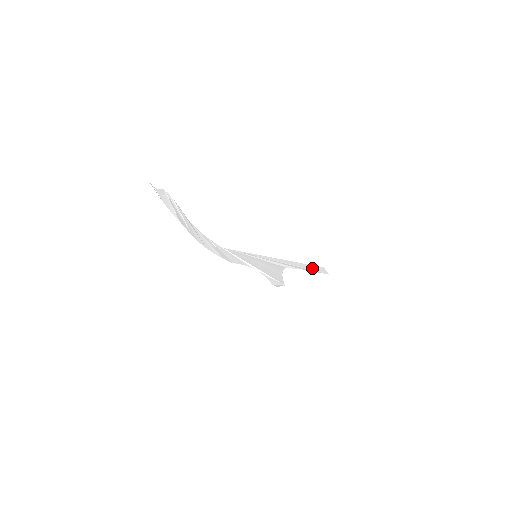
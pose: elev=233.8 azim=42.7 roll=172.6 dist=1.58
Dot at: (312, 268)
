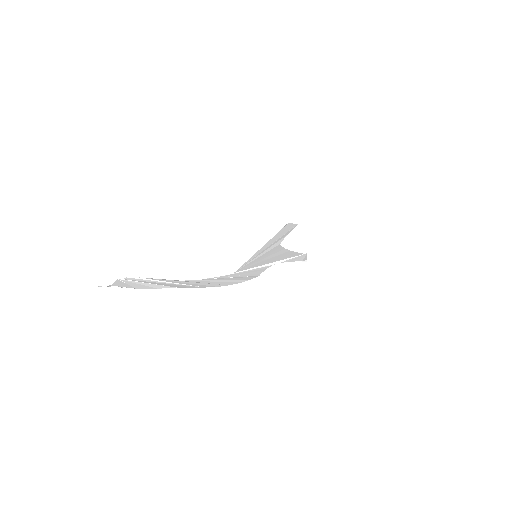
Dot at: (286, 230)
